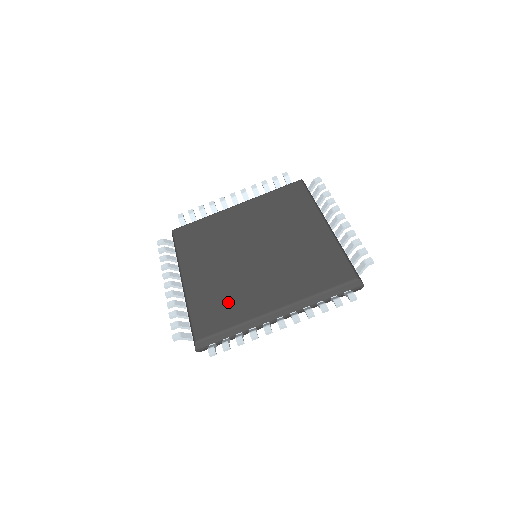
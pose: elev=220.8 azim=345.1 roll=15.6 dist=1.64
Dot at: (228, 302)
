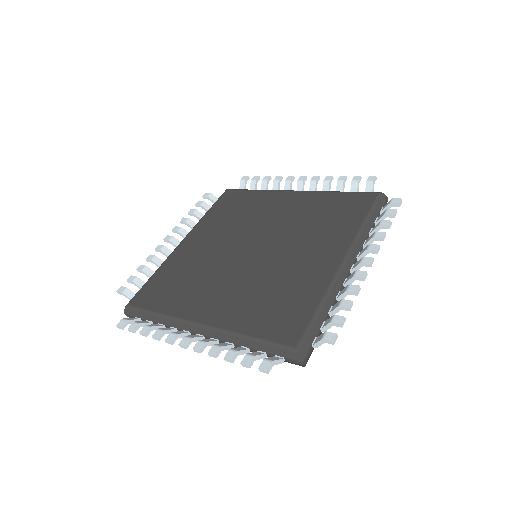
Dot at: (284, 295)
